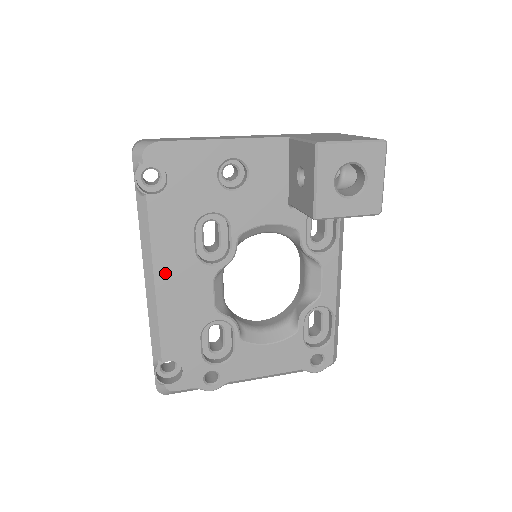
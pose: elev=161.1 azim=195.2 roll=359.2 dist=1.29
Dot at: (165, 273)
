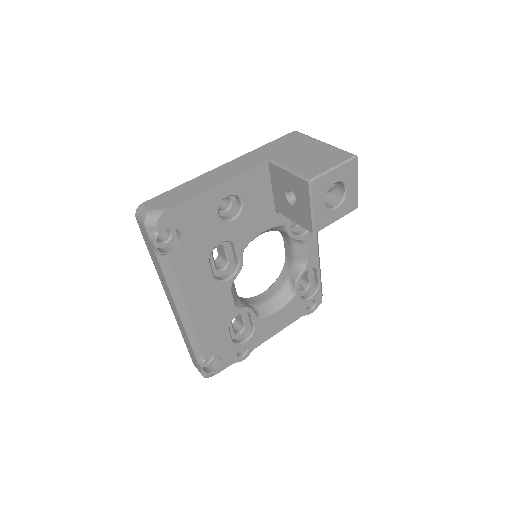
Dot at: (194, 302)
